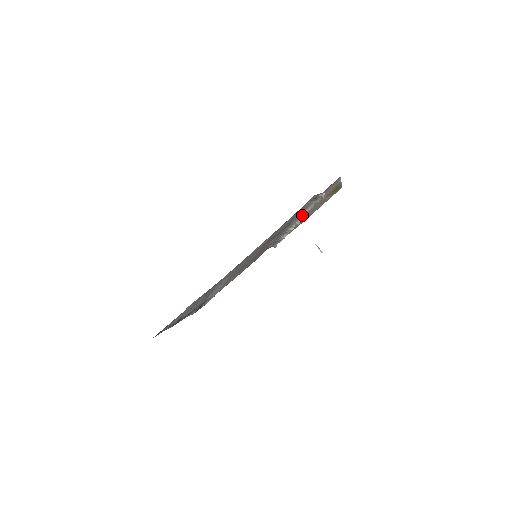
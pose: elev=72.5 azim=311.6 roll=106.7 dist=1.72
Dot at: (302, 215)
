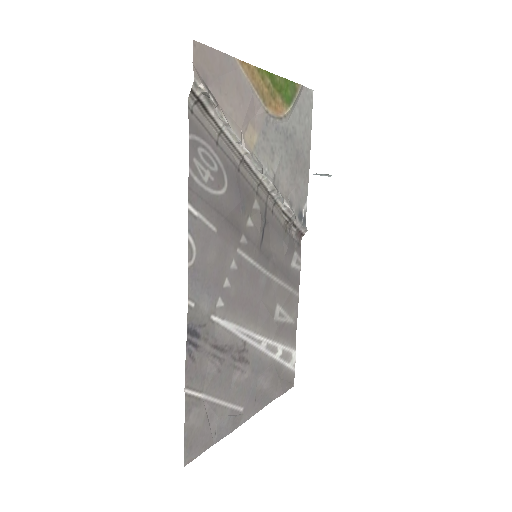
Dot at: (243, 151)
